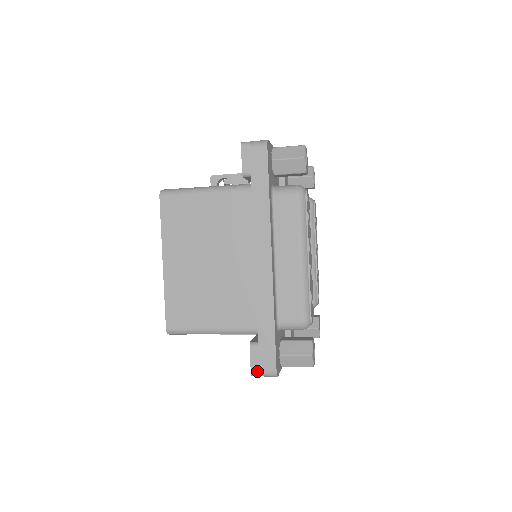
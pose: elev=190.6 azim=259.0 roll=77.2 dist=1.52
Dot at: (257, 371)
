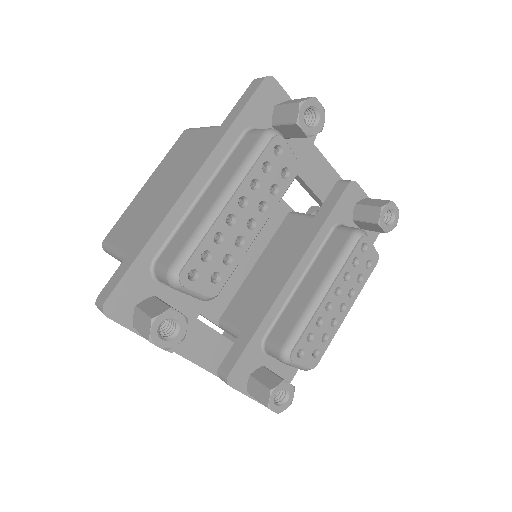
Dot at: occluded
